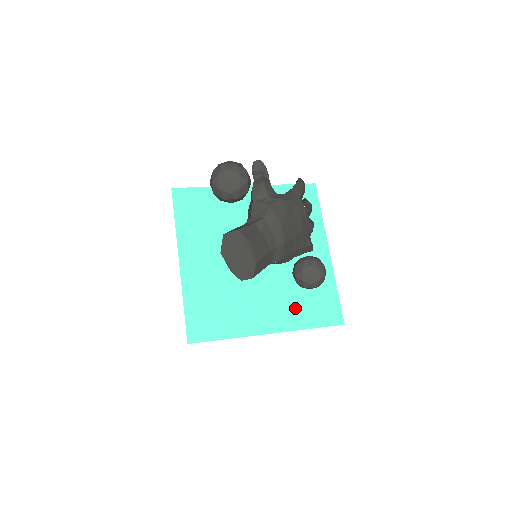
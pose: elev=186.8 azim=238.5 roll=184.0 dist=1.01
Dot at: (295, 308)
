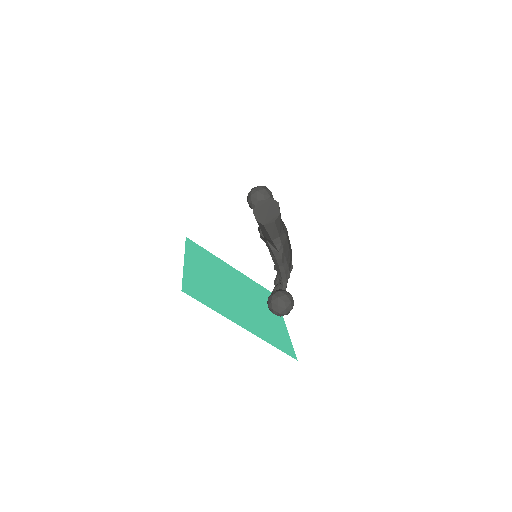
Dot at: (262, 330)
